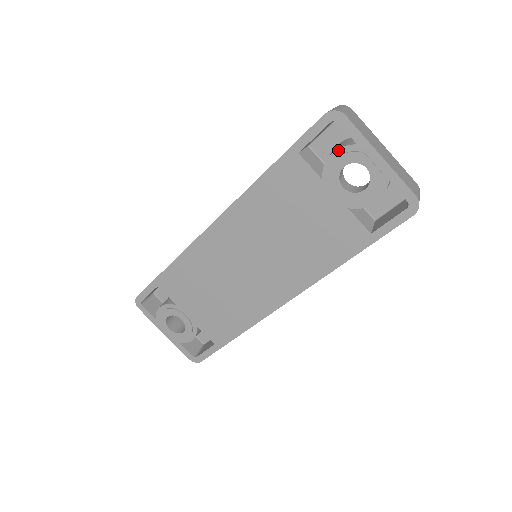
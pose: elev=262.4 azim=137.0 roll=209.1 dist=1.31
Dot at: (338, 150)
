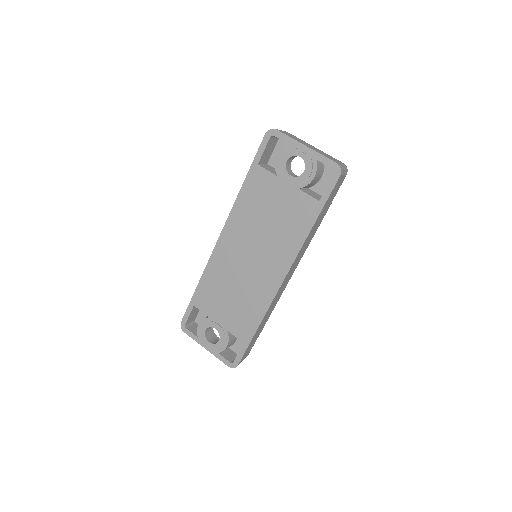
Dot at: (280, 153)
